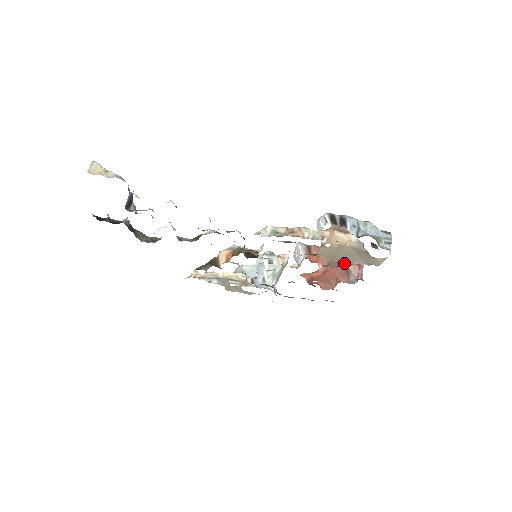
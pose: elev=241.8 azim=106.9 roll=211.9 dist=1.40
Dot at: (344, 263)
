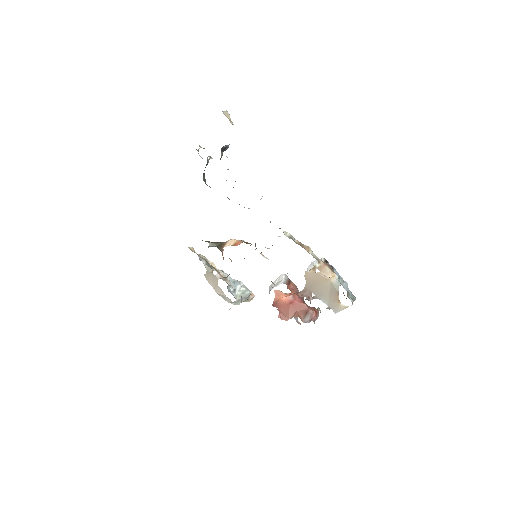
Dot at: (315, 296)
